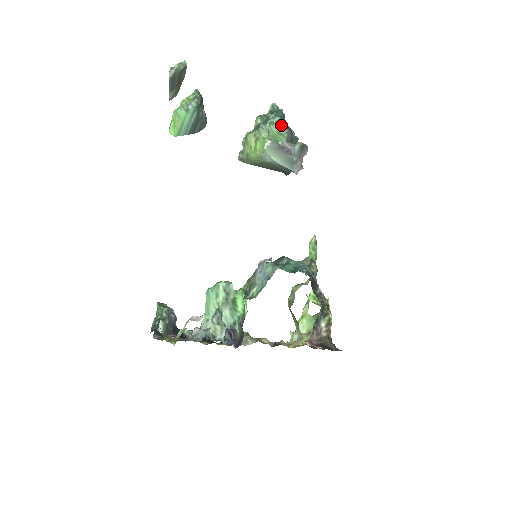
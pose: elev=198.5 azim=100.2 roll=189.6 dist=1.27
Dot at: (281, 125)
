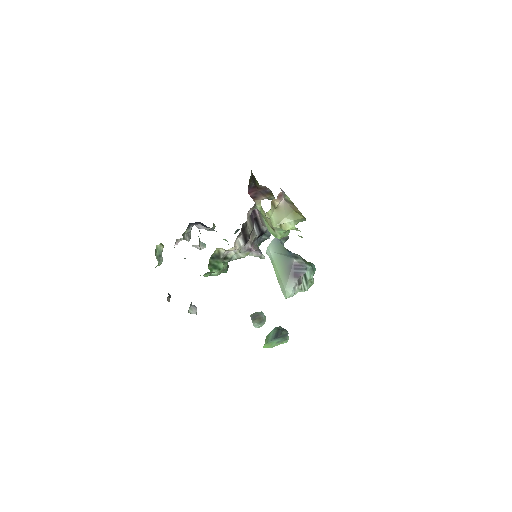
Dot at: occluded
